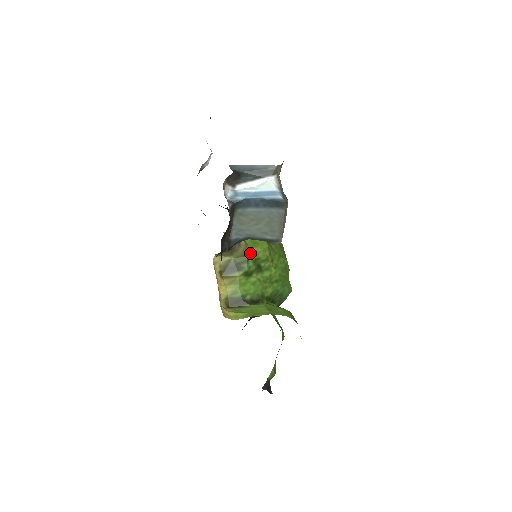
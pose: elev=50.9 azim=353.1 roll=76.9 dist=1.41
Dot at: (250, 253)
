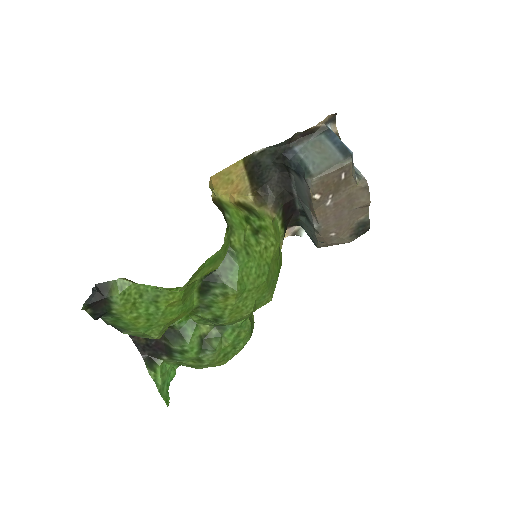
Dot at: (267, 222)
